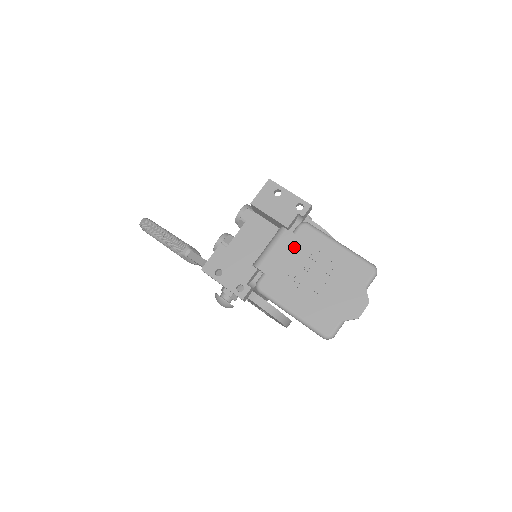
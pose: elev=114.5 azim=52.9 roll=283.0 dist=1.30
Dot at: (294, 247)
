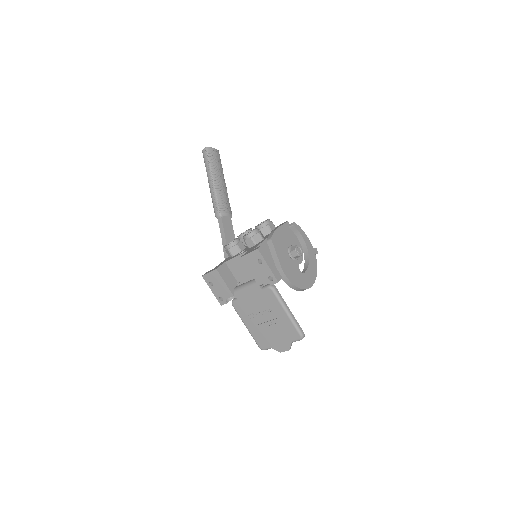
Dot at: (259, 297)
